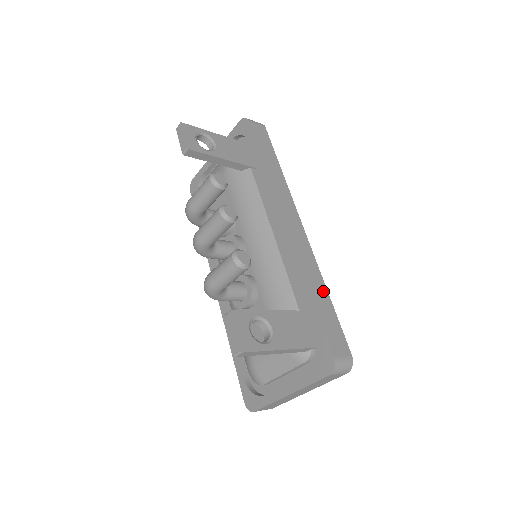
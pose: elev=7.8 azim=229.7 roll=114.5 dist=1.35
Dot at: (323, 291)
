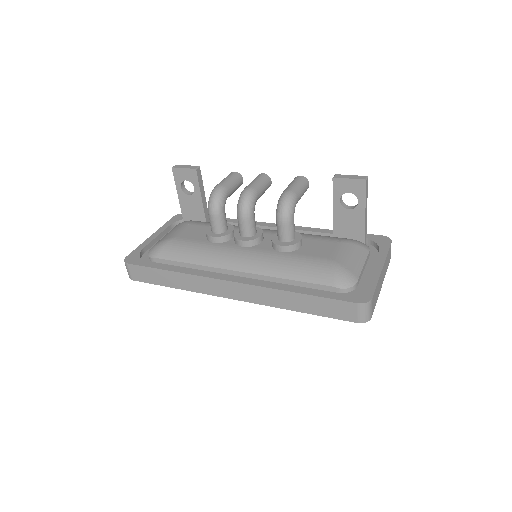
Dot at: occluded
